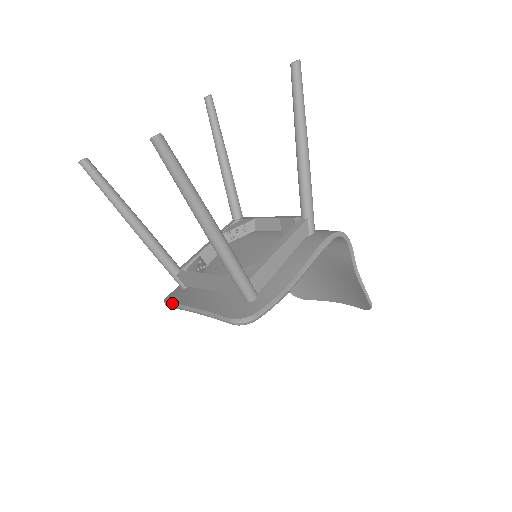
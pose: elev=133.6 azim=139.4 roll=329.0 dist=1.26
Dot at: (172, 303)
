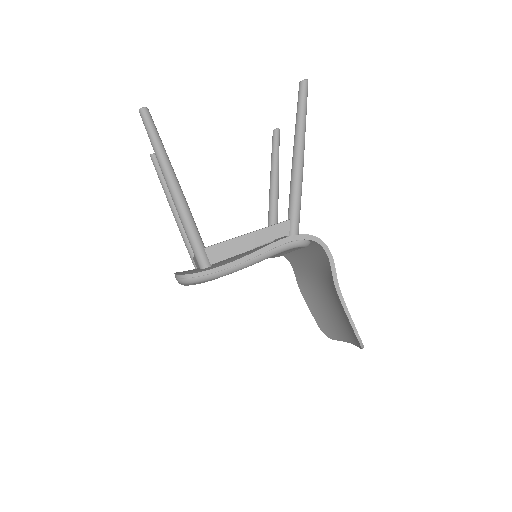
Dot at: occluded
